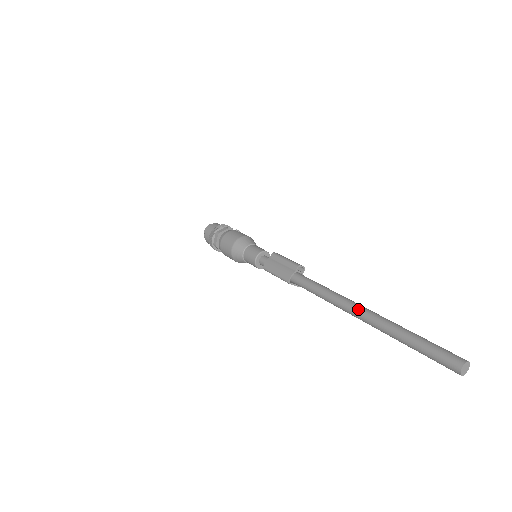
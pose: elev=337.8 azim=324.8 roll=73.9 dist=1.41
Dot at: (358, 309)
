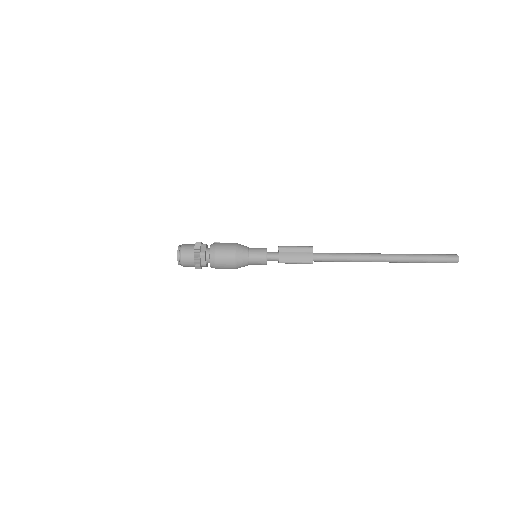
Dot at: (381, 257)
